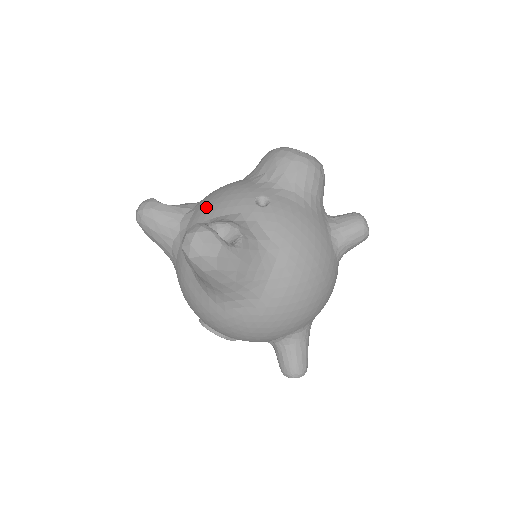
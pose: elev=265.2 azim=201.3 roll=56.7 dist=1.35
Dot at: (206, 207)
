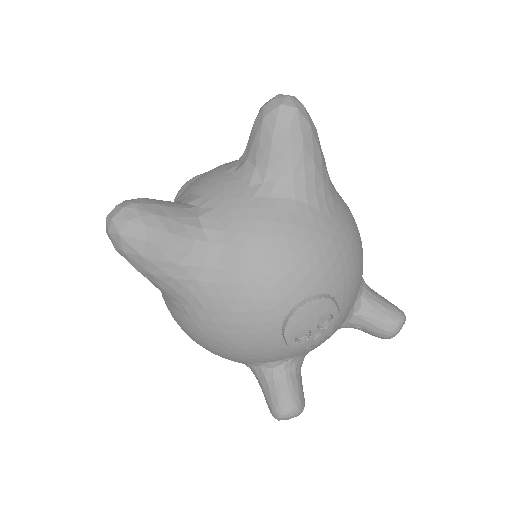
Dot at: (206, 176)
